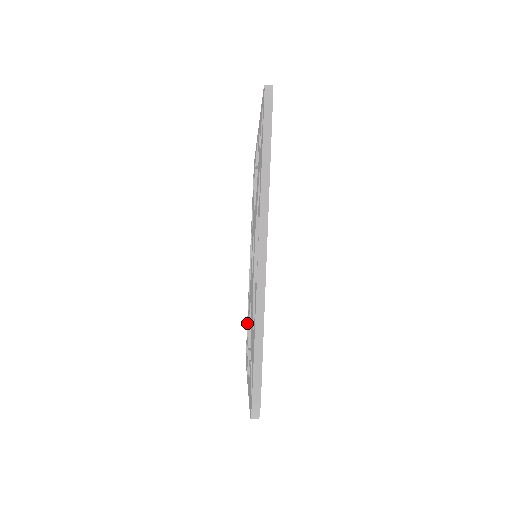
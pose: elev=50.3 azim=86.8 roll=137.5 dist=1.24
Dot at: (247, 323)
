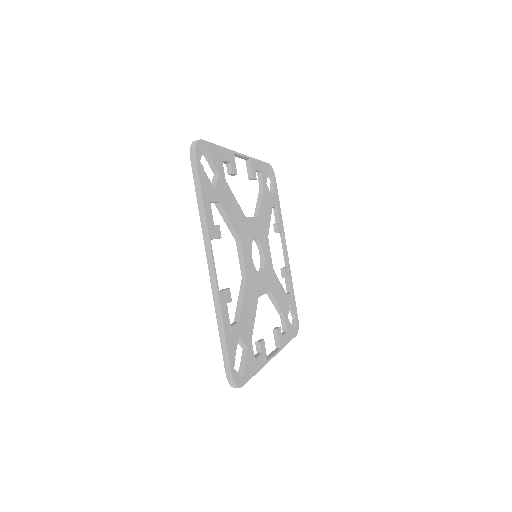
Dot at: occluded
